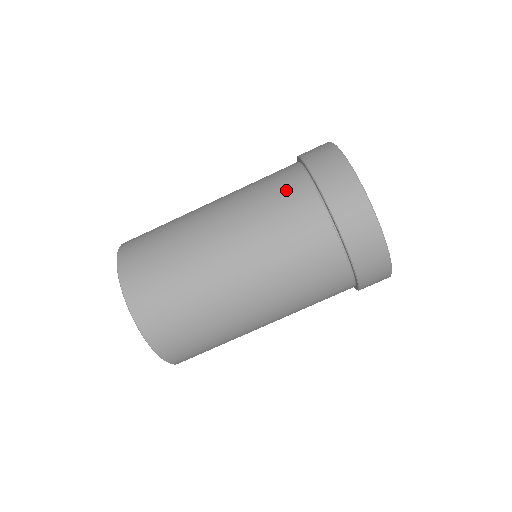
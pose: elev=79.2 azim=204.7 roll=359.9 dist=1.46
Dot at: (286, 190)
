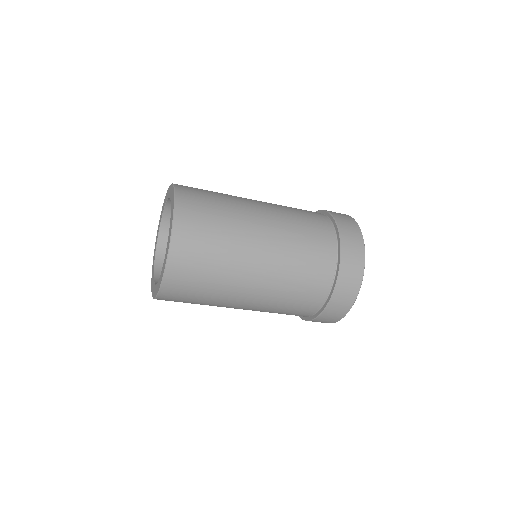
Dot at: (319, 232)
